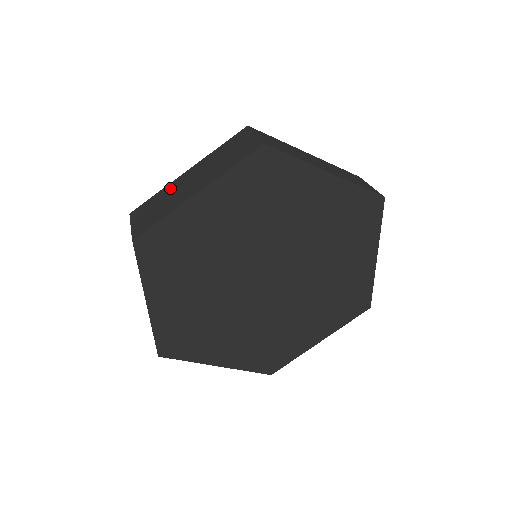
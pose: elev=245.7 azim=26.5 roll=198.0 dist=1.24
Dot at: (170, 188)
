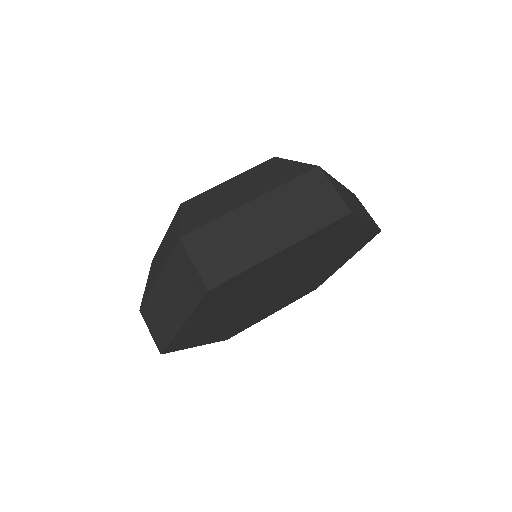
Dot at: (235, 222)
